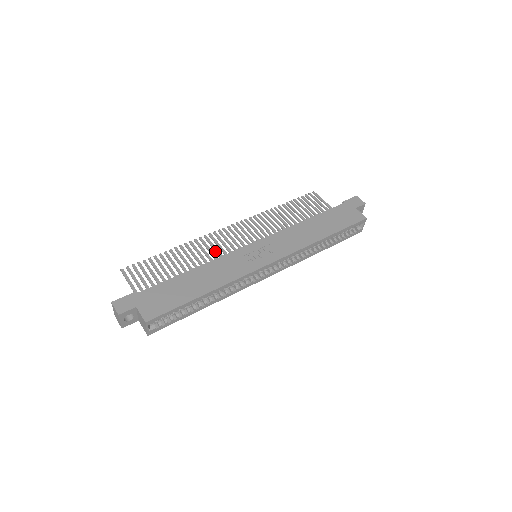
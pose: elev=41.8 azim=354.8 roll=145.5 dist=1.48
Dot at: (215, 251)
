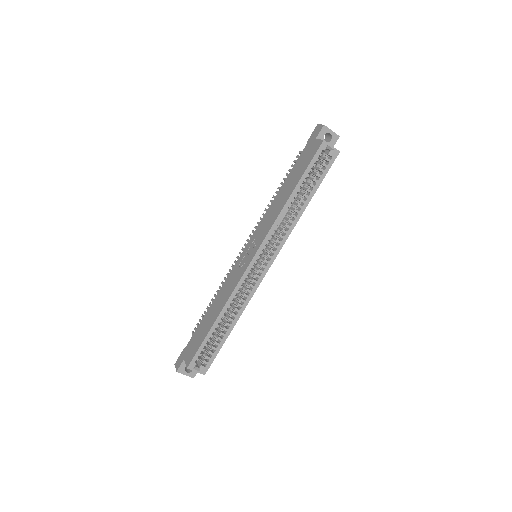
Dot at: occluded
